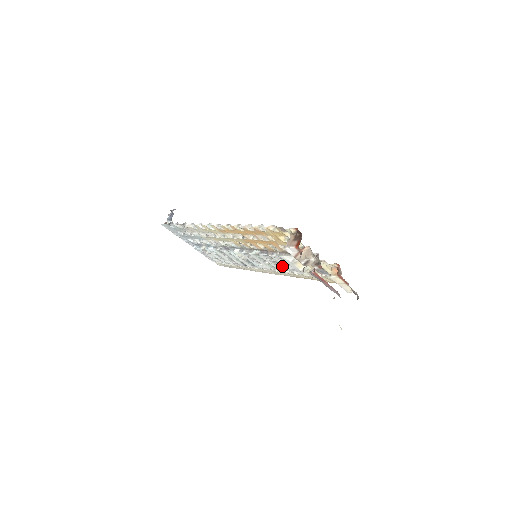
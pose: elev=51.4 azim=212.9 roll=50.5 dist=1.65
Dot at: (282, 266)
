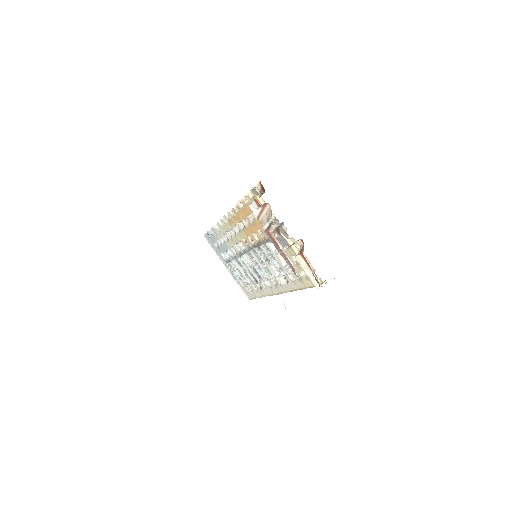
Dot at: (275, 269)
